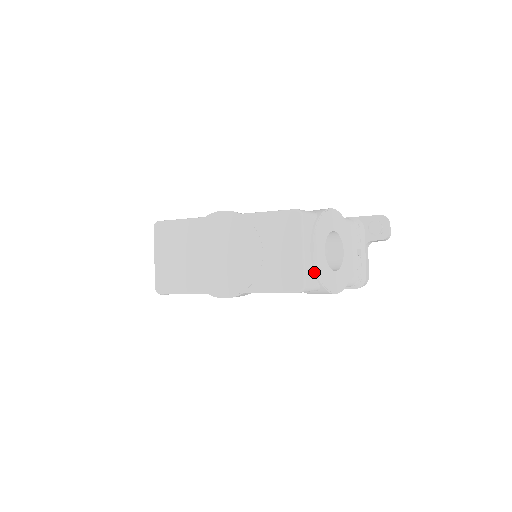
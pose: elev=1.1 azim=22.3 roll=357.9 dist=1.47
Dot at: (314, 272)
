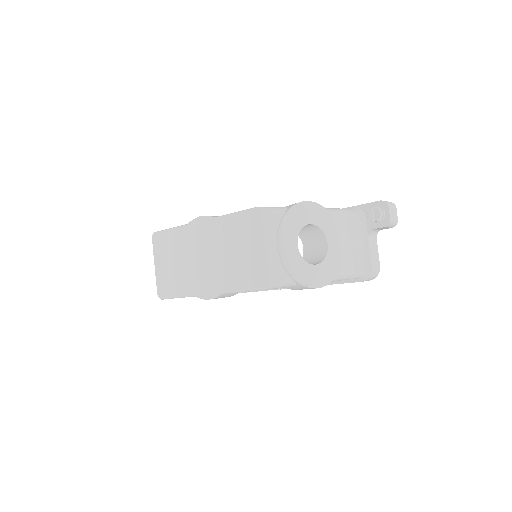
Dot at: (284, 268)
